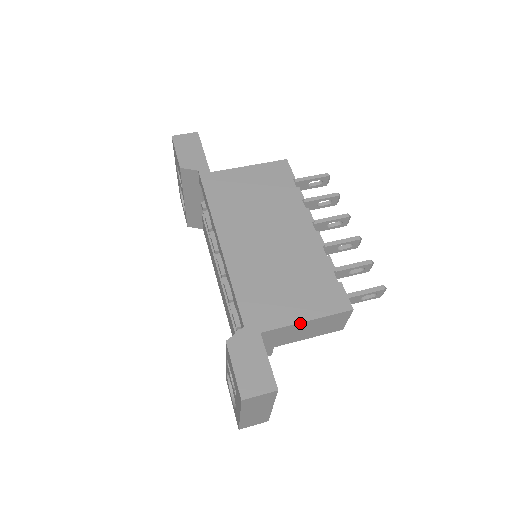
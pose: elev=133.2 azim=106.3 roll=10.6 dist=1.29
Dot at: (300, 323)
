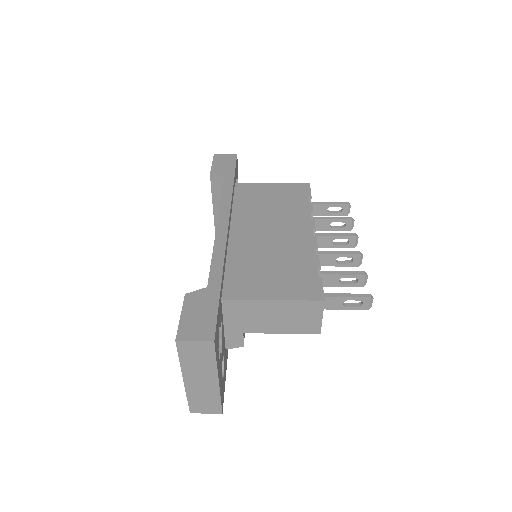
Dot at: (266, 301)
